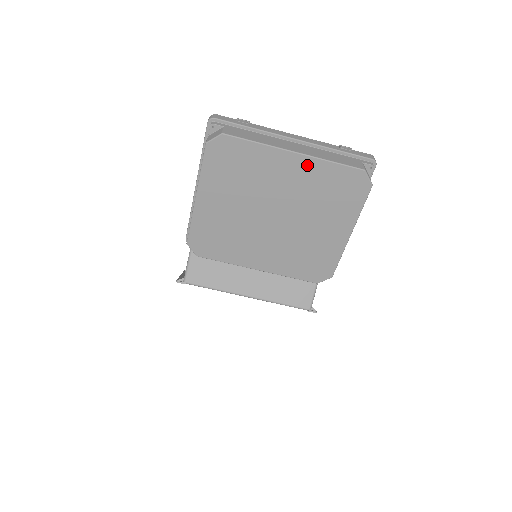
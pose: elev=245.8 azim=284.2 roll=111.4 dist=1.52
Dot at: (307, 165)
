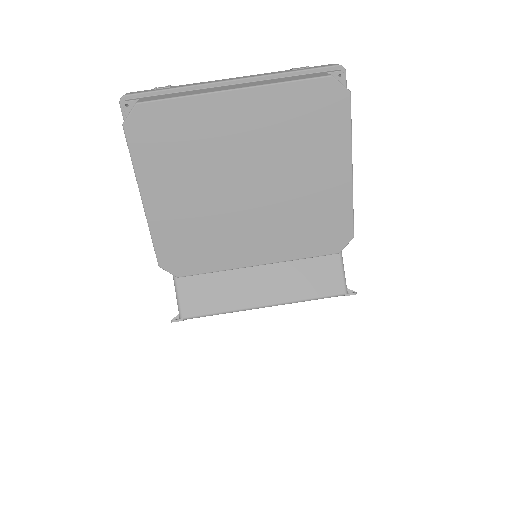
Dot at: (257, 100)
